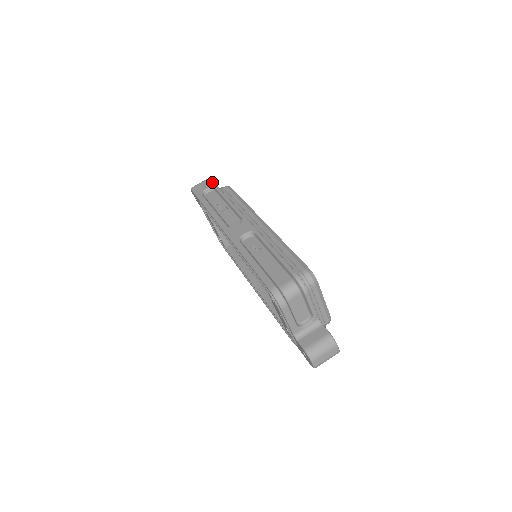
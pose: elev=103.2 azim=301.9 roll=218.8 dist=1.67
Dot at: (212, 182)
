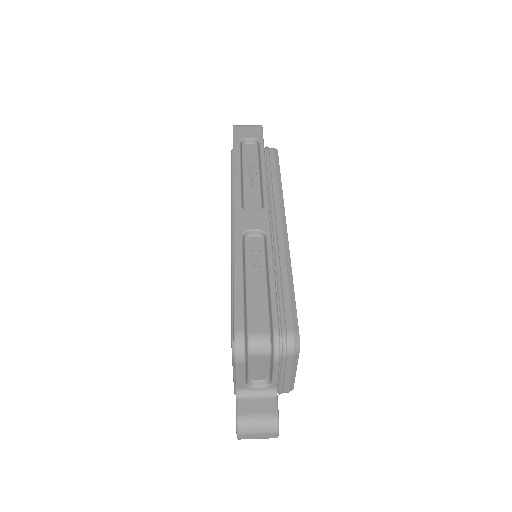
Dot at: (261, 133)
